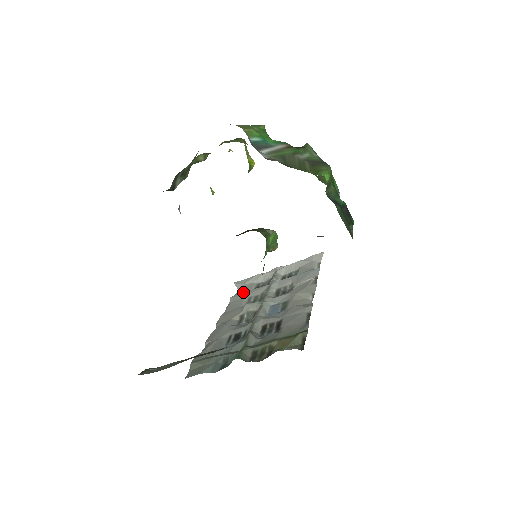
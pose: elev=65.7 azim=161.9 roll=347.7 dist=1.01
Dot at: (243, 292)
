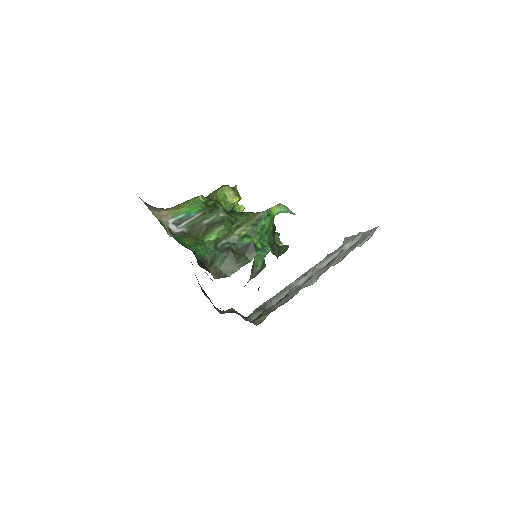
Dot at: (335, 251)
